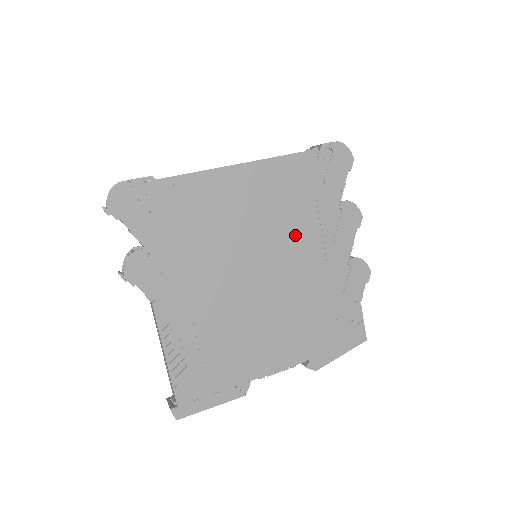
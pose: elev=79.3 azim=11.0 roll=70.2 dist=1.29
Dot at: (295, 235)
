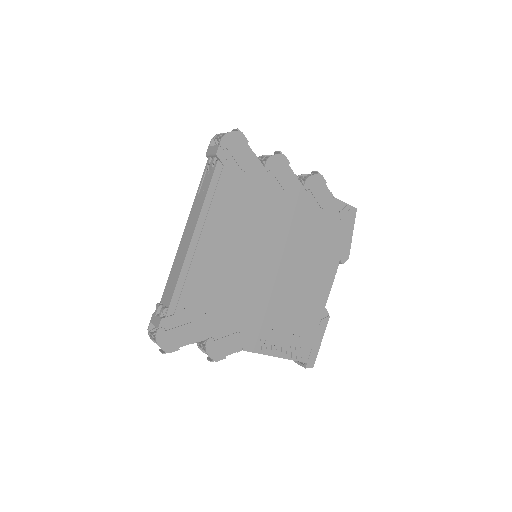
Dot at: (264, 221)
